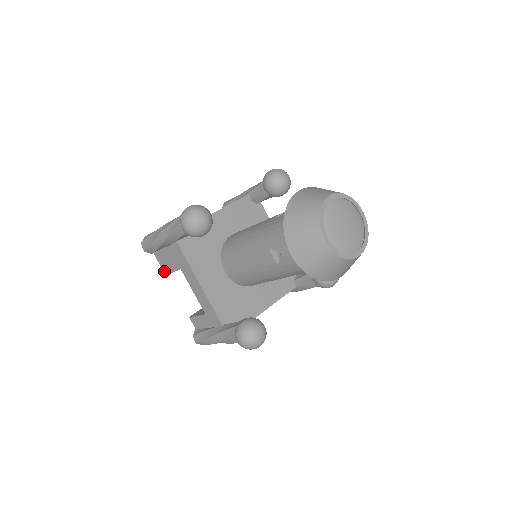
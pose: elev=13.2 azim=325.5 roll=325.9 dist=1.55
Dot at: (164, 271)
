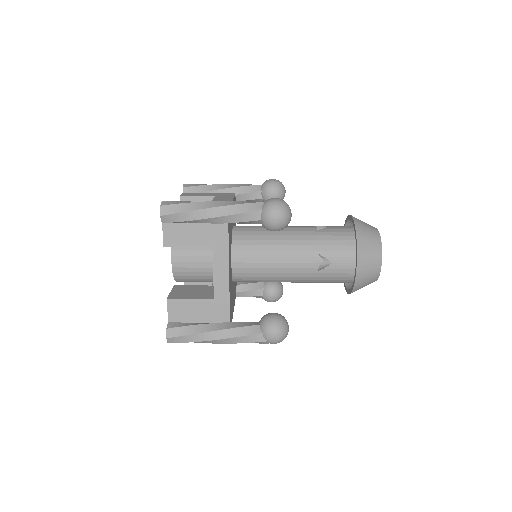
Dot at: occluded
